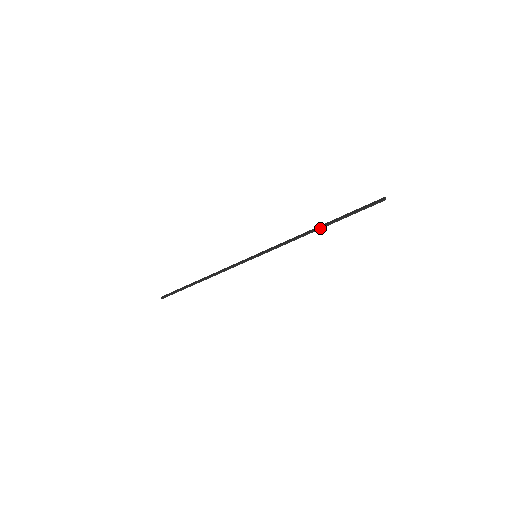
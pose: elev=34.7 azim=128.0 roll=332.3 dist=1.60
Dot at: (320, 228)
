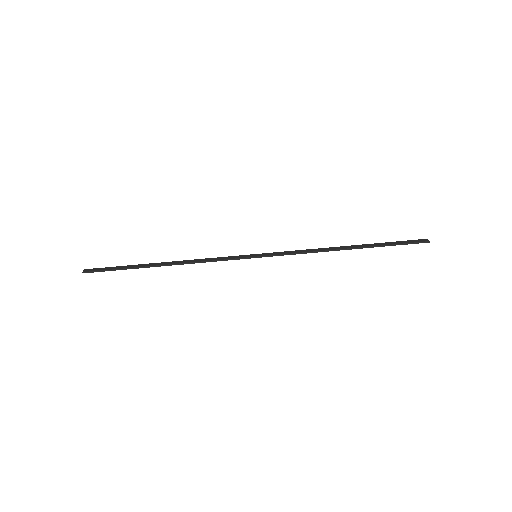
Dot at: (350, 248)
